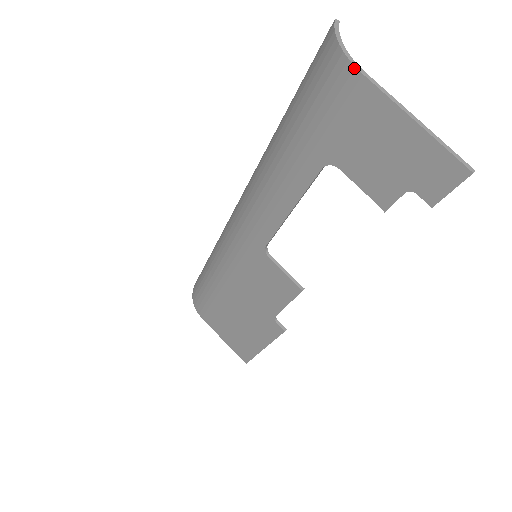
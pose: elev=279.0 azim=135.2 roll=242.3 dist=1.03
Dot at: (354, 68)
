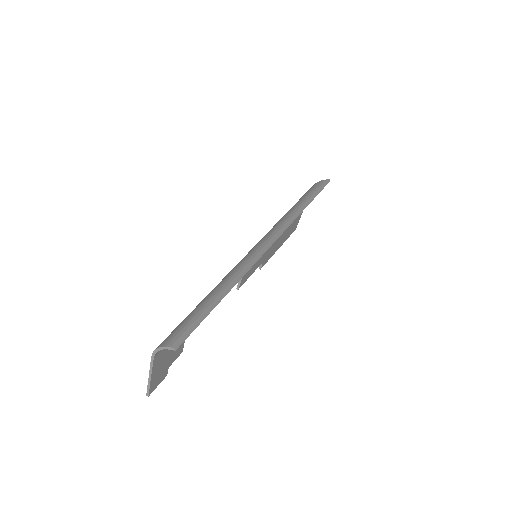
Dot at: (153, 353)
